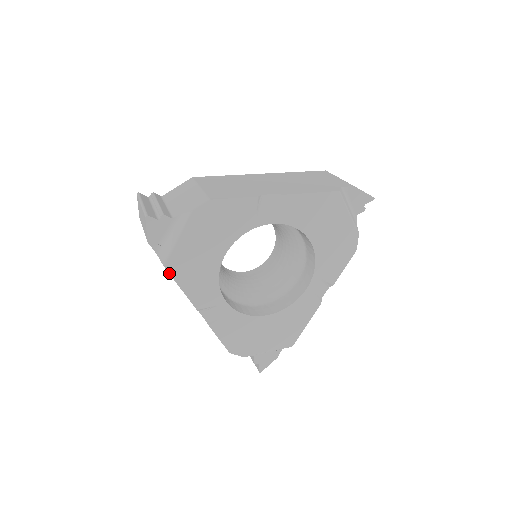
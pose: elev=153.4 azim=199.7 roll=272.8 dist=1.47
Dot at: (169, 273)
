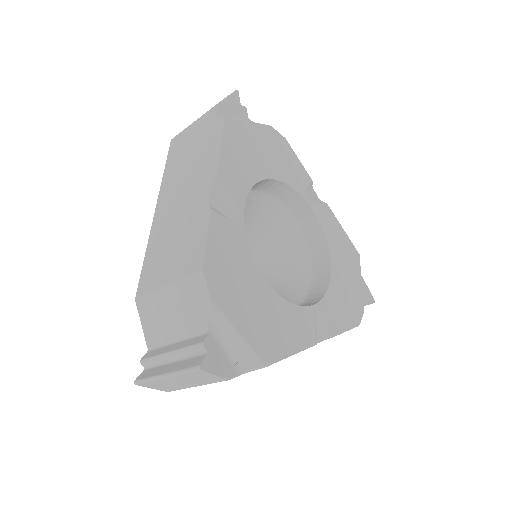
Dot at: (224, 126)
